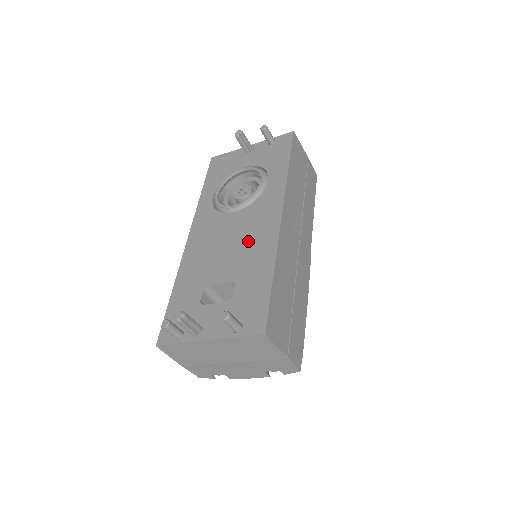
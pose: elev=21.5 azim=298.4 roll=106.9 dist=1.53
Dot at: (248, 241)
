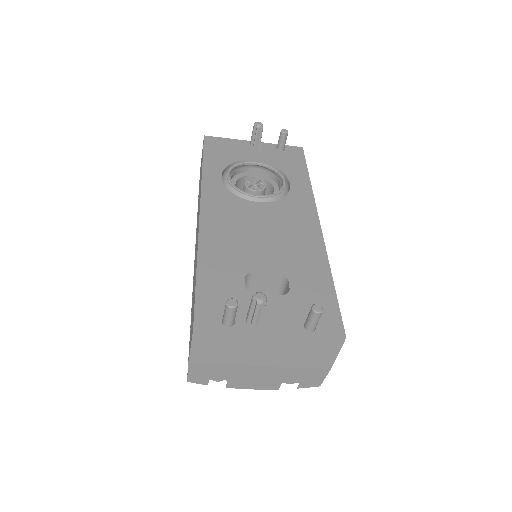
Dot at: (288, 237)
